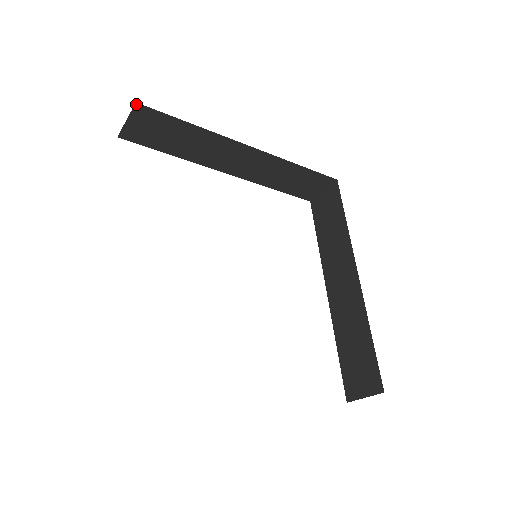
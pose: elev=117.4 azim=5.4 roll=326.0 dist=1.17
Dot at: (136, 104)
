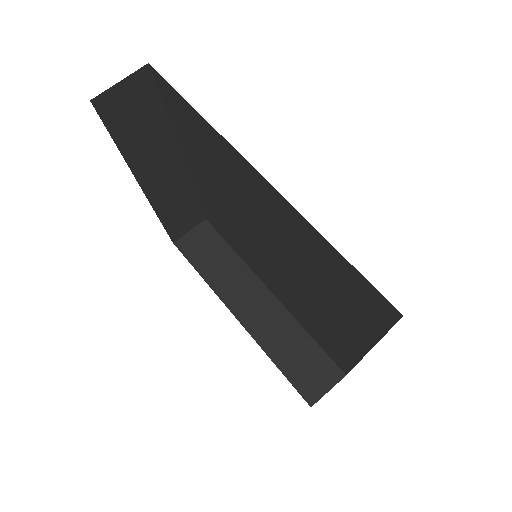
Dot at: (146, 65)
